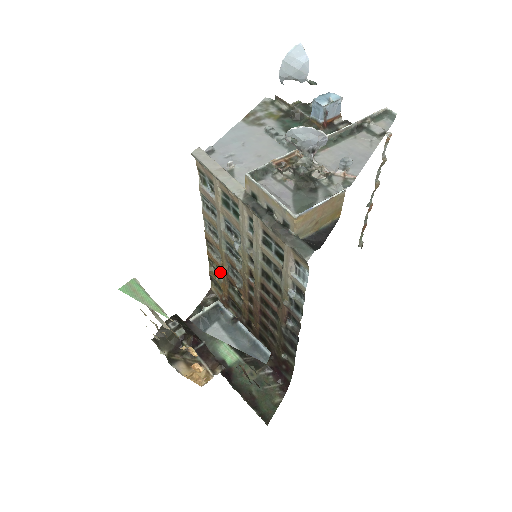
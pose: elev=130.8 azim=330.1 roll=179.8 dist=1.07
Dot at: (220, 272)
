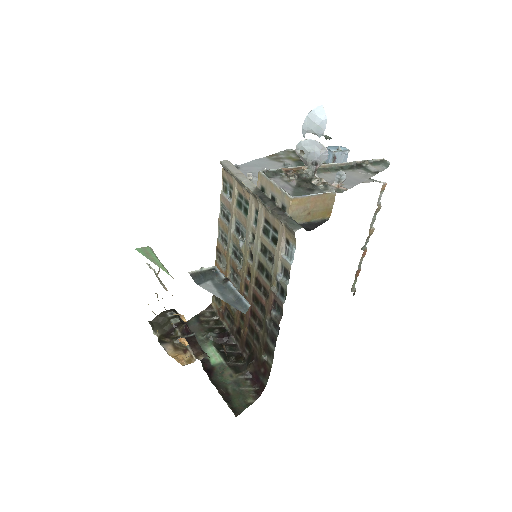
Dot at: occluded
